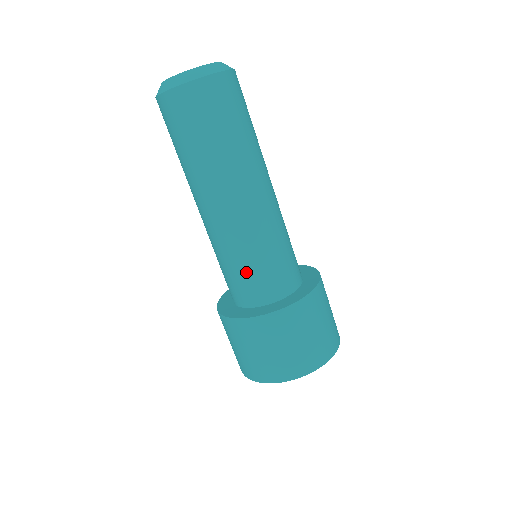
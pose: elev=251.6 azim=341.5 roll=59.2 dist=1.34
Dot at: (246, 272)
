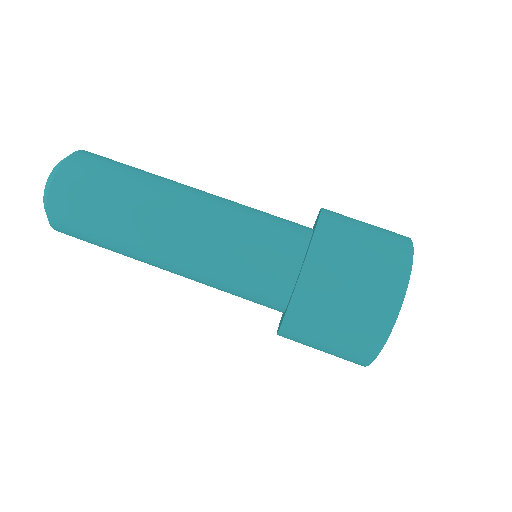
Dot at: (248, 269)
